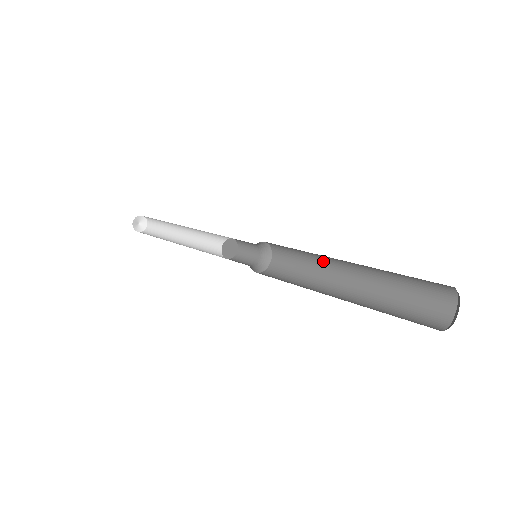
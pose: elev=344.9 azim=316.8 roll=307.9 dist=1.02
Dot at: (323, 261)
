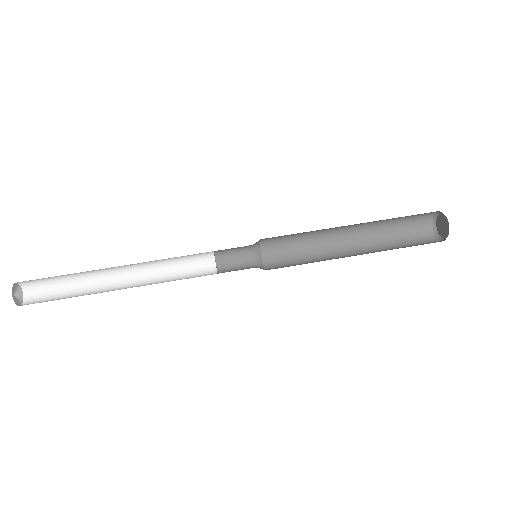
Dot at: (323, 232)
